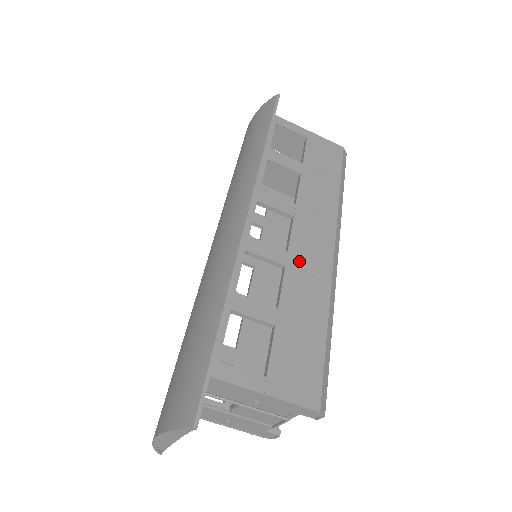
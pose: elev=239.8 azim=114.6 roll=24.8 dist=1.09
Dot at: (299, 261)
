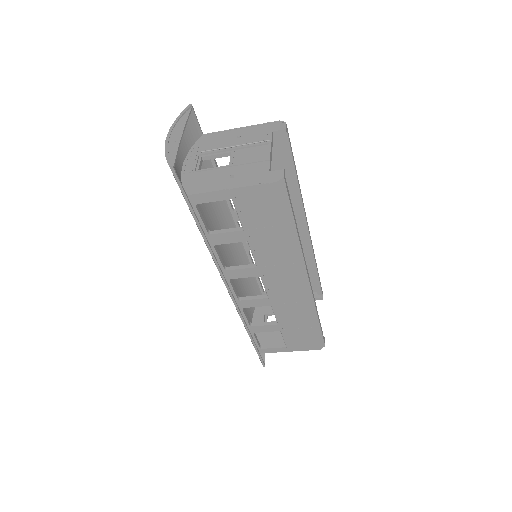
Dot at: (279, 300)
